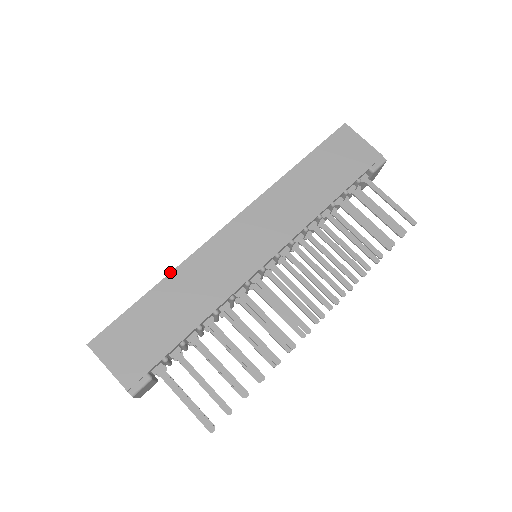
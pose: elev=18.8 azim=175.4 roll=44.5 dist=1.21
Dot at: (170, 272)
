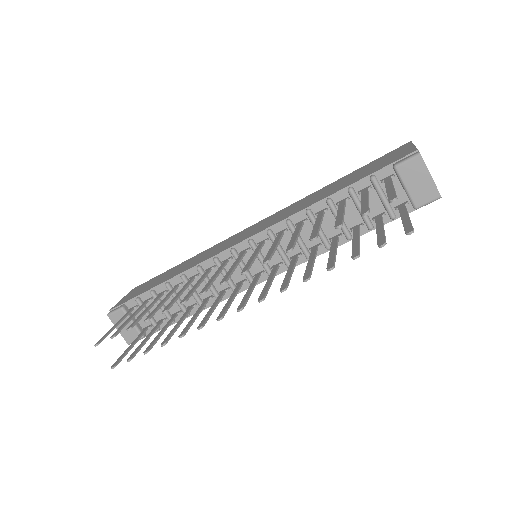
Dot at: (196, 255)
